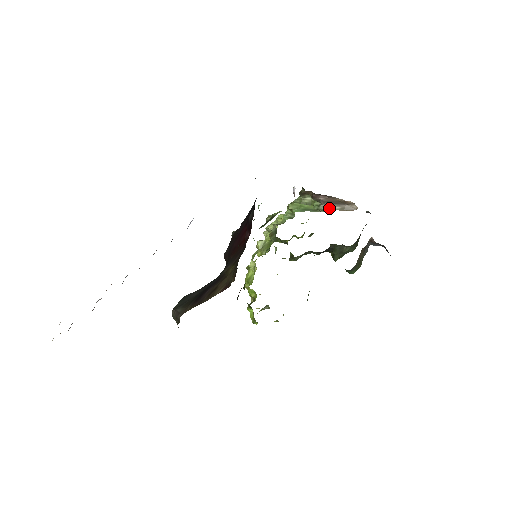
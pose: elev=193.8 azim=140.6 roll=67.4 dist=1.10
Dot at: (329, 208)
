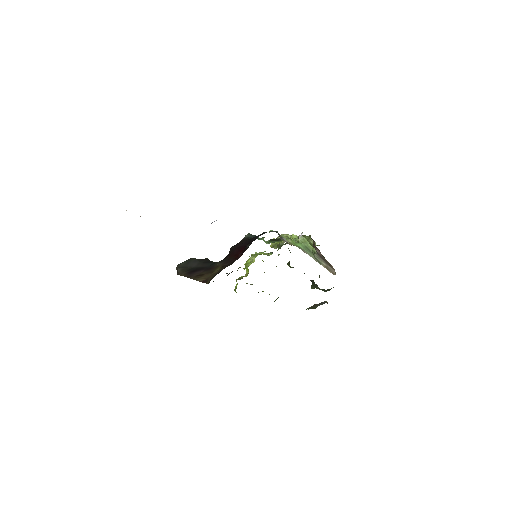
Dot at: (319, 260)
